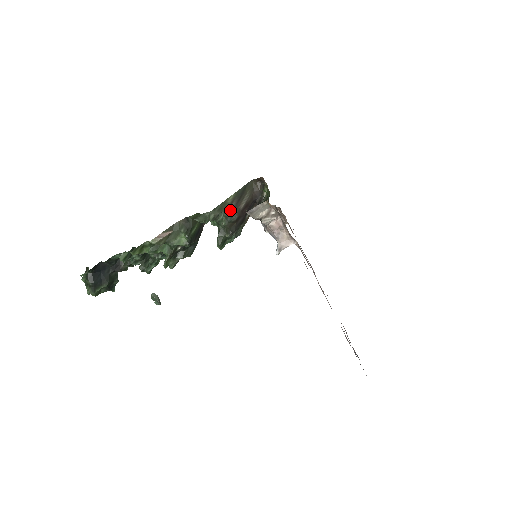
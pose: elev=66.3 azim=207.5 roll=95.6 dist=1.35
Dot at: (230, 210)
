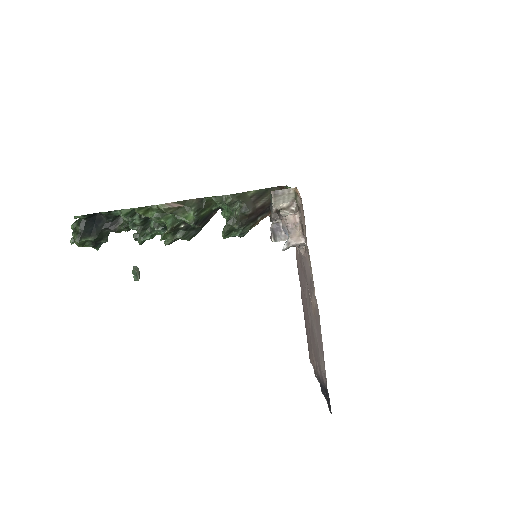
Dot at: (247, 202)
